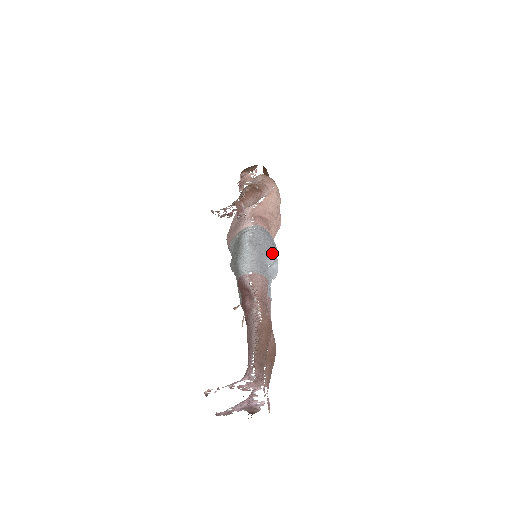
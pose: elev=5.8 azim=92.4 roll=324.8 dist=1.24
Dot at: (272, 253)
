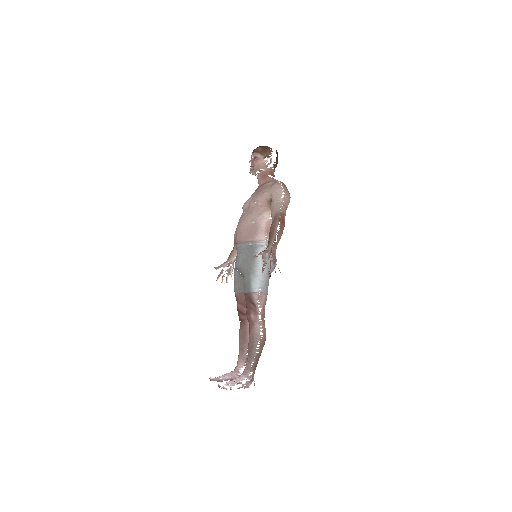
Dot at: occluded
